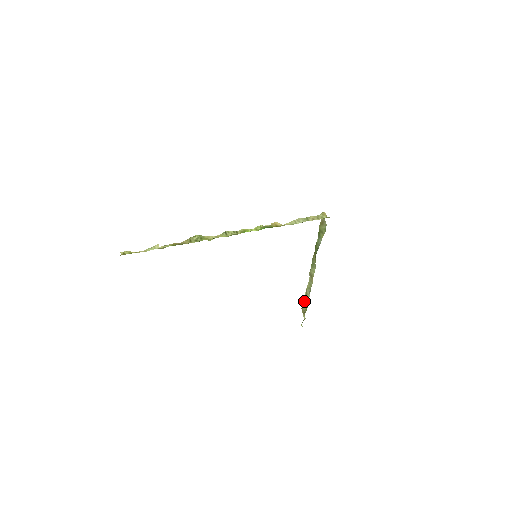
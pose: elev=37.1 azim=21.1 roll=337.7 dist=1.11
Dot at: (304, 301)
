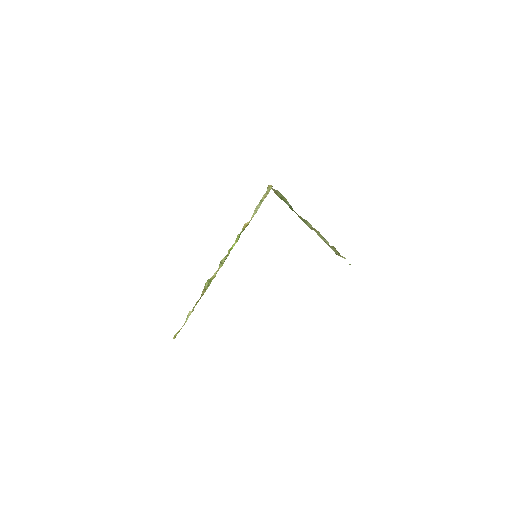
Dot at: (331, 248)
